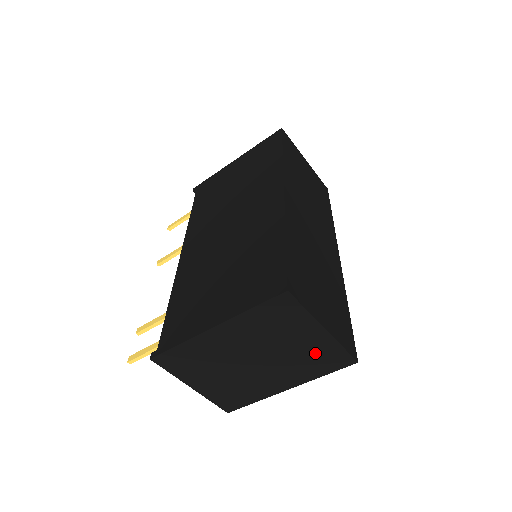
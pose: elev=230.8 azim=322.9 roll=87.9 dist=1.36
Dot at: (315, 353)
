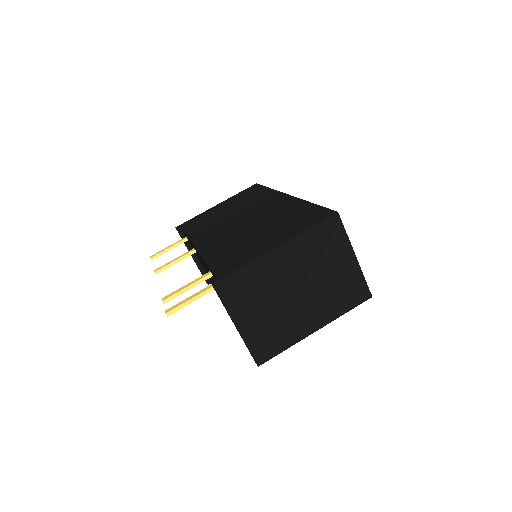
Dot at: (344, 284)
